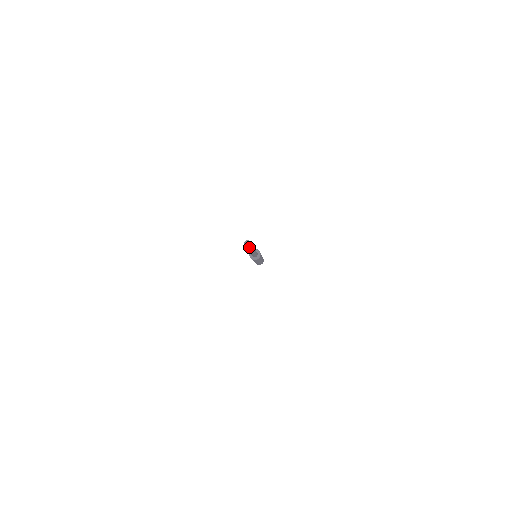
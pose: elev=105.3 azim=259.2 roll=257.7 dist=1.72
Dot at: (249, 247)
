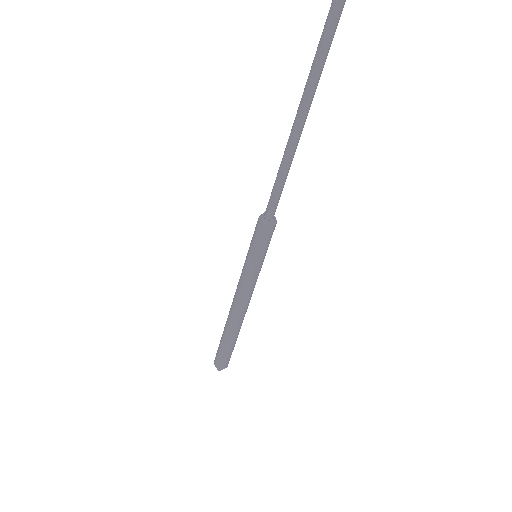
Dot at: out of frame
